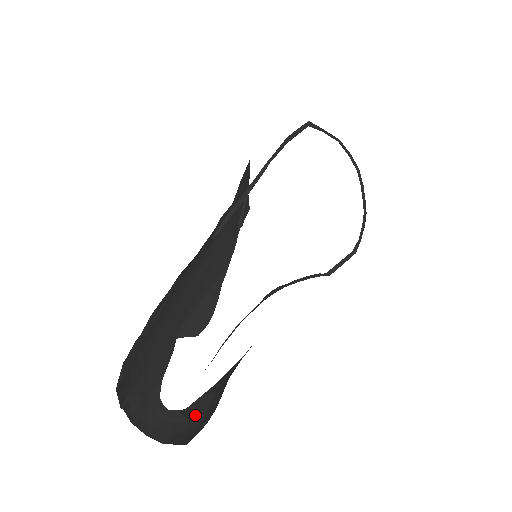
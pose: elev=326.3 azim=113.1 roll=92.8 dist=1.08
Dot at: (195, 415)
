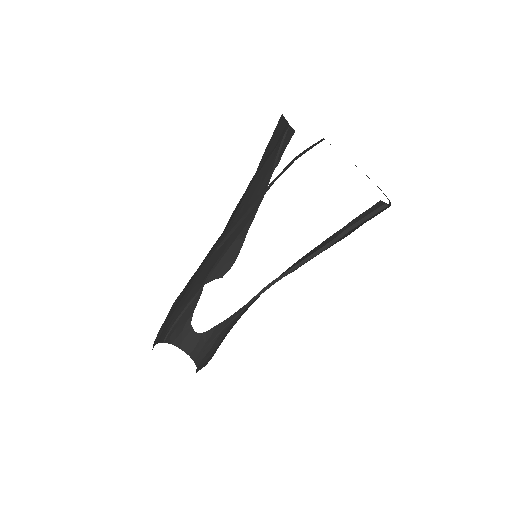
Dot at: (209, 342)
